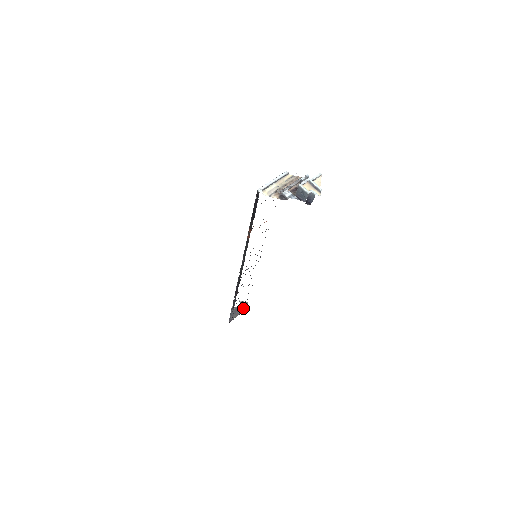
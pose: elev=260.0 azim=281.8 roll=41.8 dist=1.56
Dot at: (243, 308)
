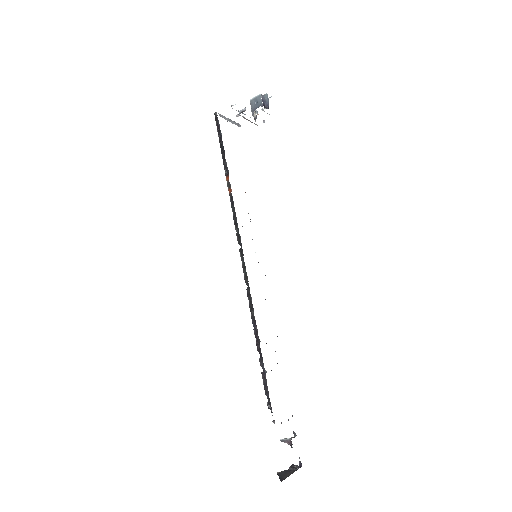
Dot at: (296, 465)
